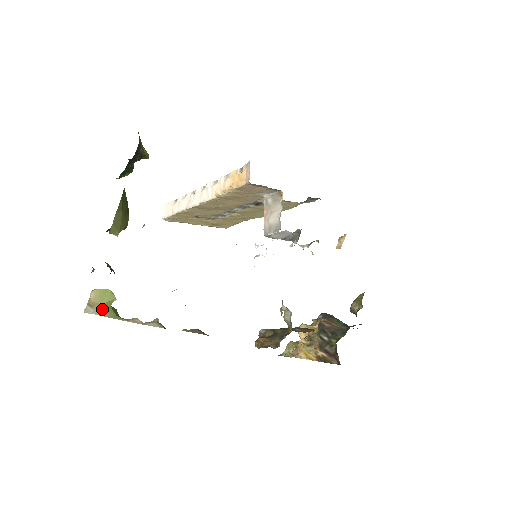
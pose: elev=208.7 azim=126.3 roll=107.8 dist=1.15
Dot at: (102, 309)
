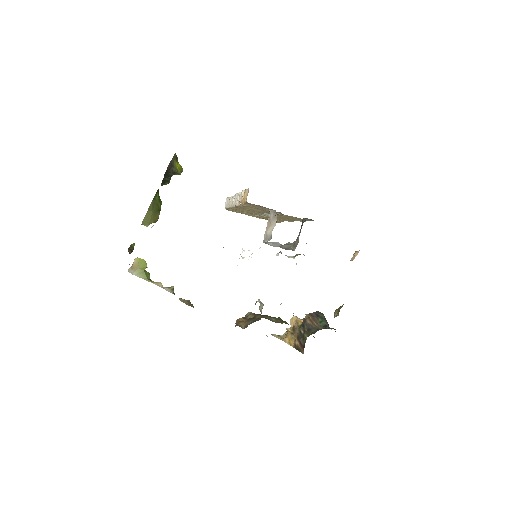
Dot at: (138, 272)
